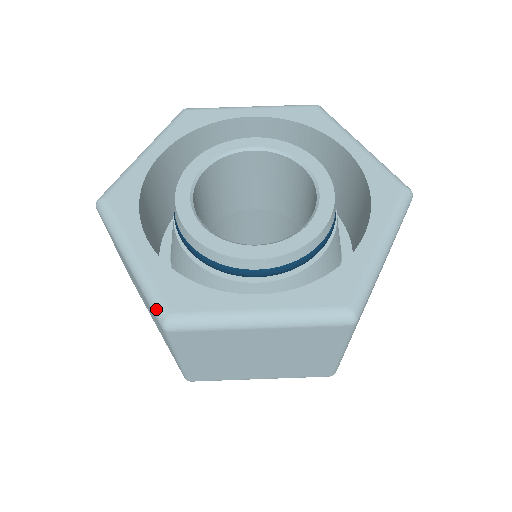
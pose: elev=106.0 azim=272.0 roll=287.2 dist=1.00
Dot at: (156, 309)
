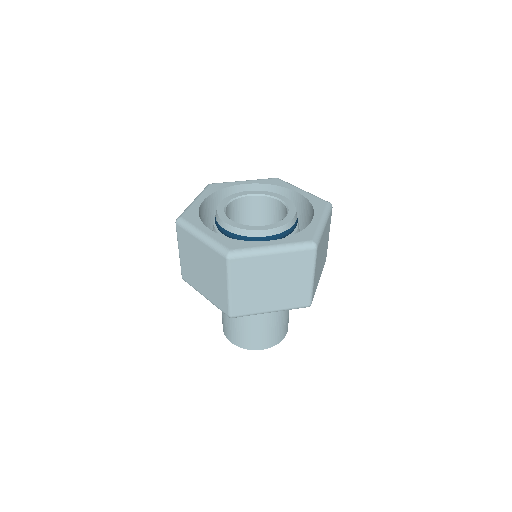
Dot at: (222, 251)
